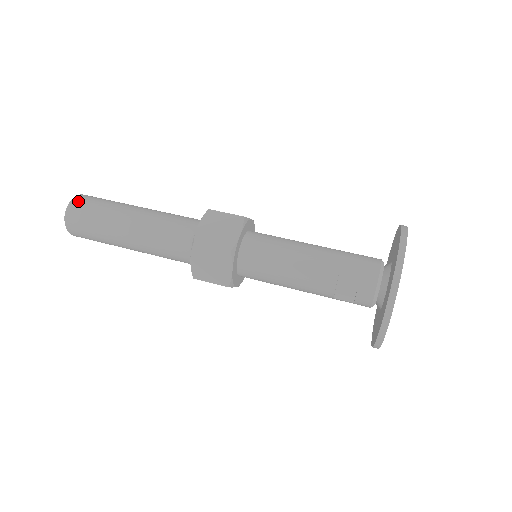
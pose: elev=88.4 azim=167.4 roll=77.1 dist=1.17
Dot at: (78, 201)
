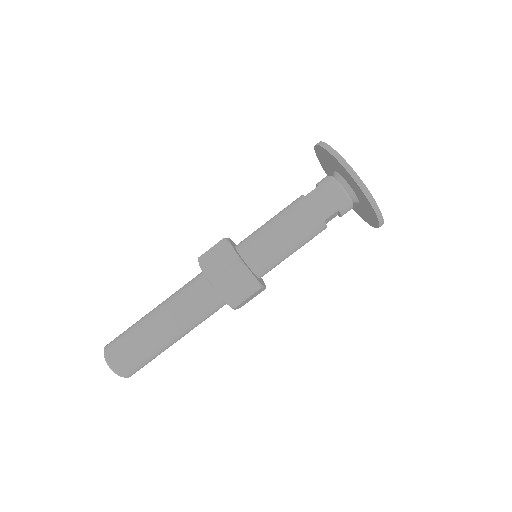
Dot at: (119, 366)
